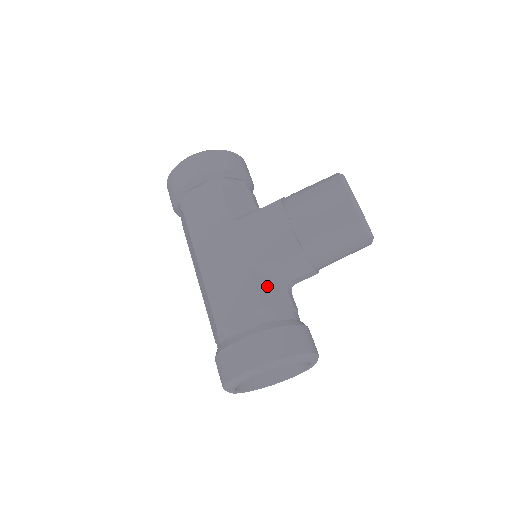
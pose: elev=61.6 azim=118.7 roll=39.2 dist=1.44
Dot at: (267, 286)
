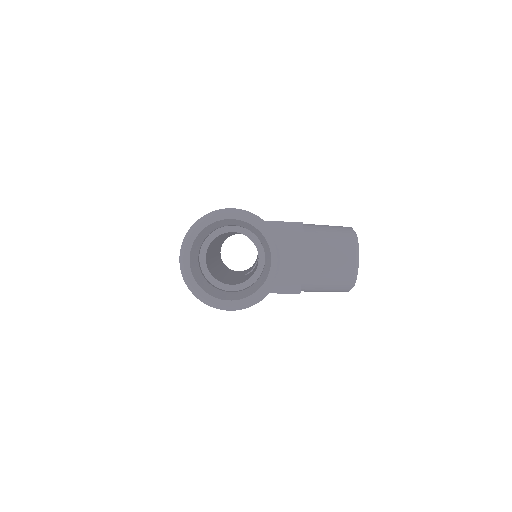
Dot at: occluded
